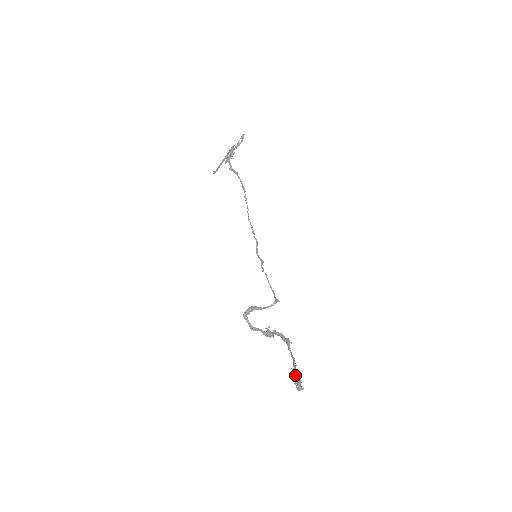
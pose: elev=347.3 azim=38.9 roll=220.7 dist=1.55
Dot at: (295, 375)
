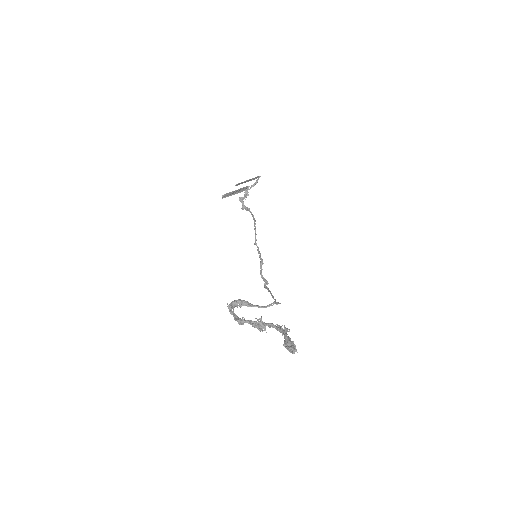
Dot at: (286, 337)
